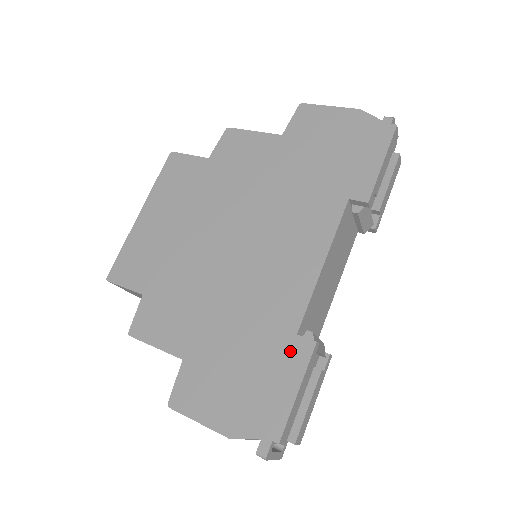
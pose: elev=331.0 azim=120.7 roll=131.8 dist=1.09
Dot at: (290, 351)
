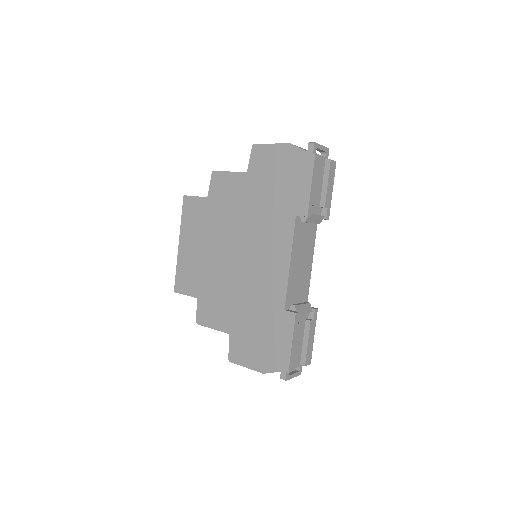
Dot at: (283, 321)
